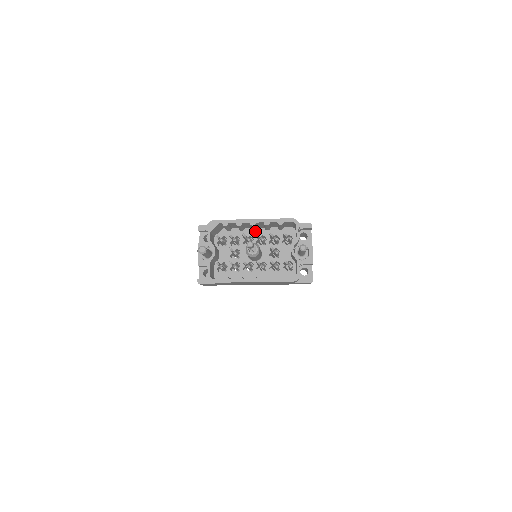
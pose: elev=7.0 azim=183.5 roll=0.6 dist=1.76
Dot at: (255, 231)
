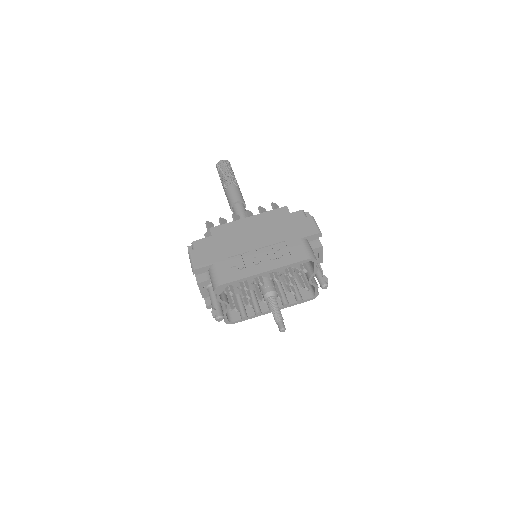
Dot at: occluded
